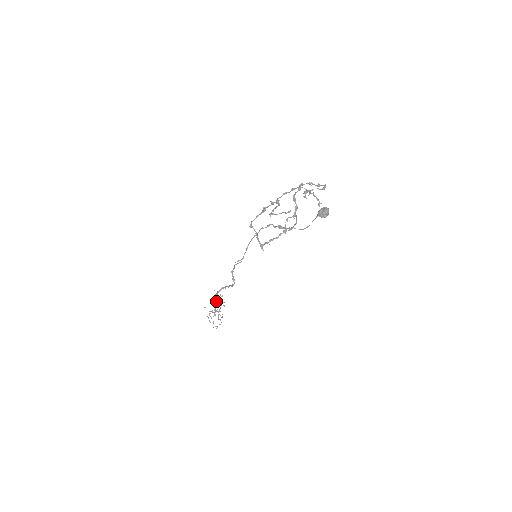
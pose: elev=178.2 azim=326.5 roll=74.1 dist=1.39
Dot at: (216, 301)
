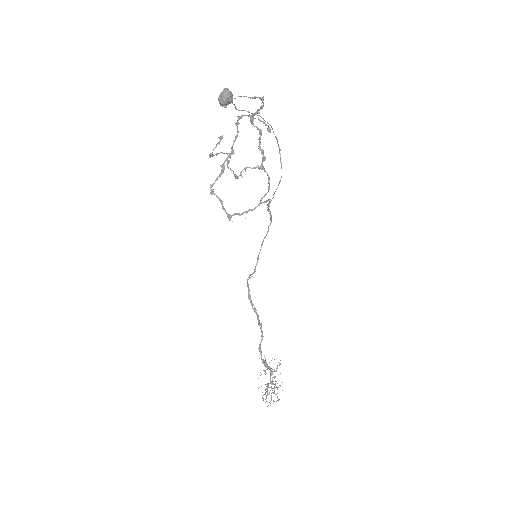
Dot at: (266, 365)
